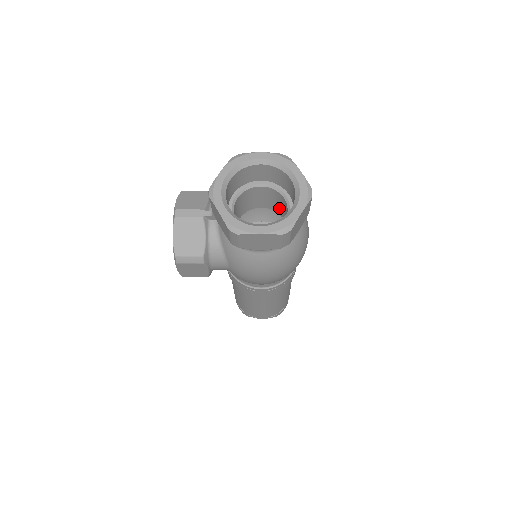
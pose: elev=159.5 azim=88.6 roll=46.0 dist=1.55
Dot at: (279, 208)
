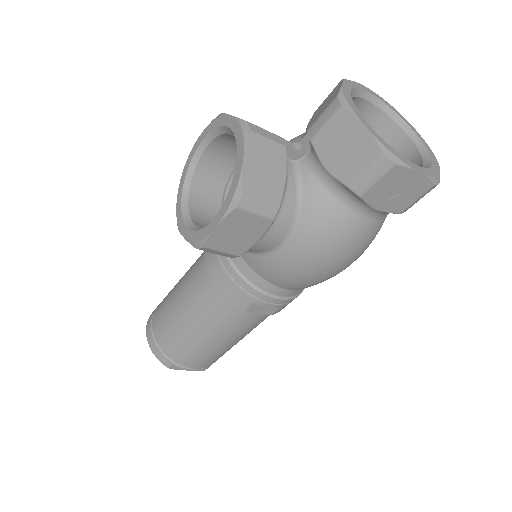
Dot at: occluded
